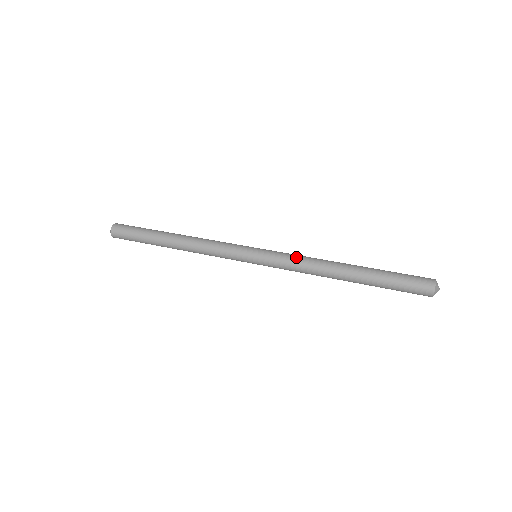
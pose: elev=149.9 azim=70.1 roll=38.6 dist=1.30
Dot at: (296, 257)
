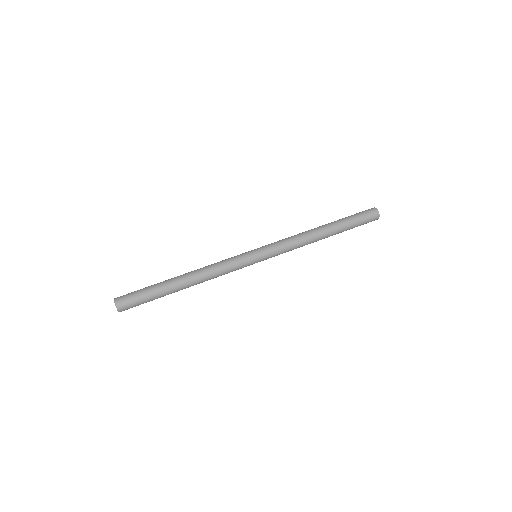
Dot at: (290, 247)
